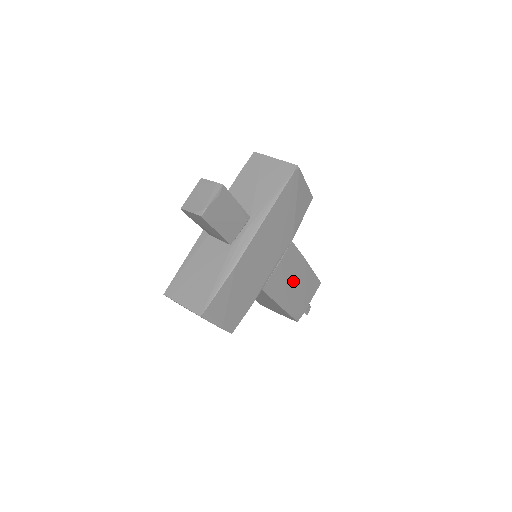
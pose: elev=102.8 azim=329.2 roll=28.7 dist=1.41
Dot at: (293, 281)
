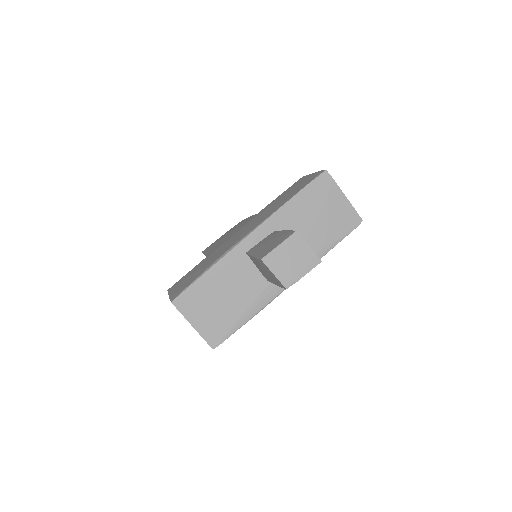
Dot at: occluded
